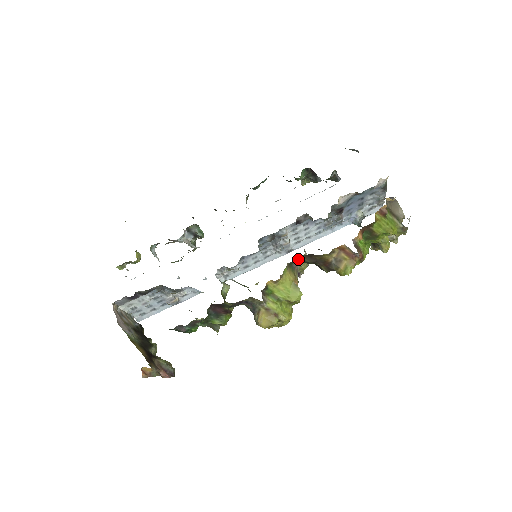
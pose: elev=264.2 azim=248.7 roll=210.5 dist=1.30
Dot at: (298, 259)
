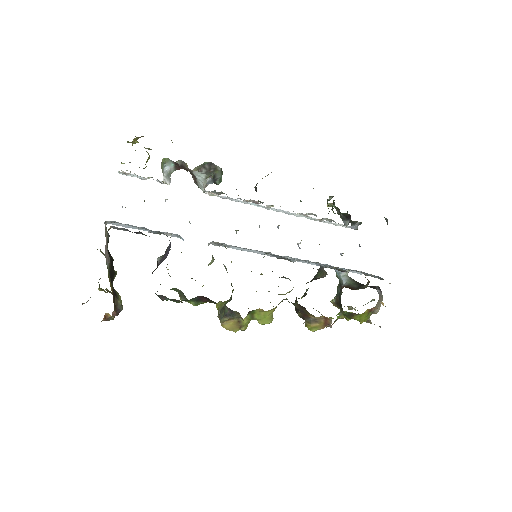
Dot at: occluded
